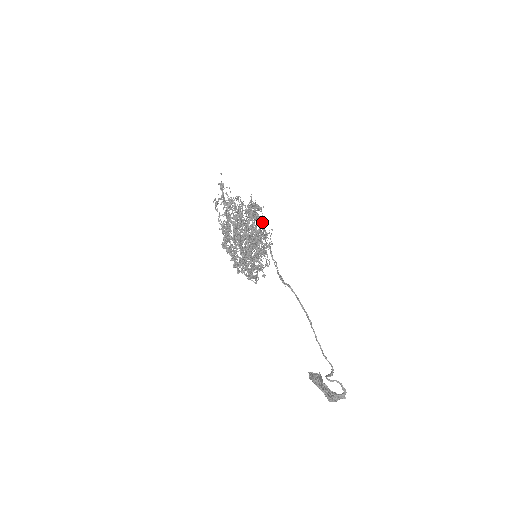
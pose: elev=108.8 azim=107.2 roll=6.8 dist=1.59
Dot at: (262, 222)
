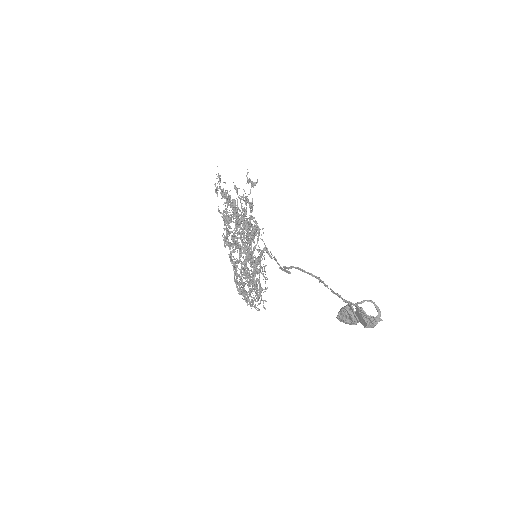
Dot at: occluded
